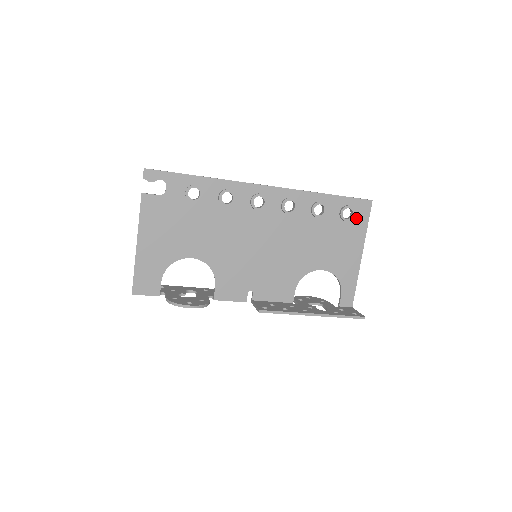
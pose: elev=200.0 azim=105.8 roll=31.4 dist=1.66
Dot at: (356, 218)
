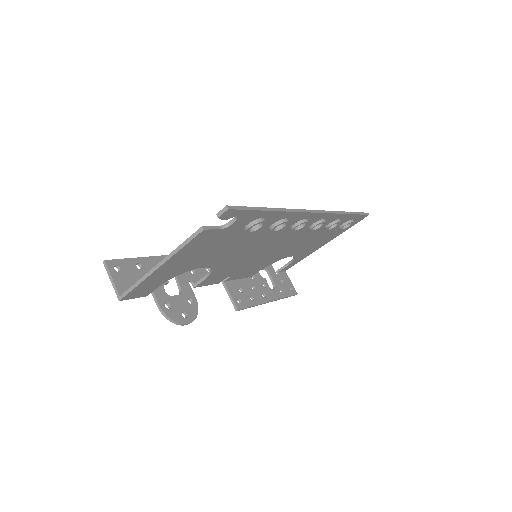
Dot at: occluded
